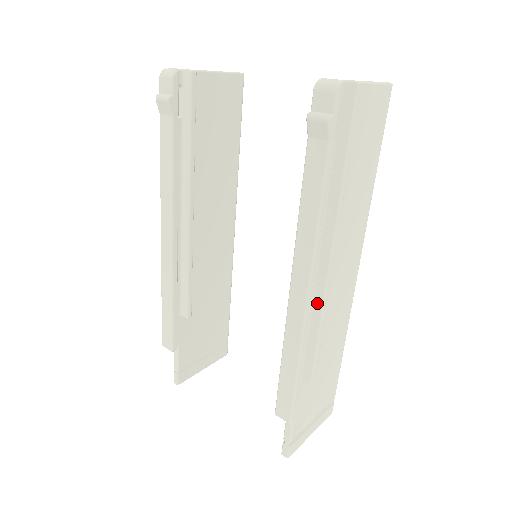
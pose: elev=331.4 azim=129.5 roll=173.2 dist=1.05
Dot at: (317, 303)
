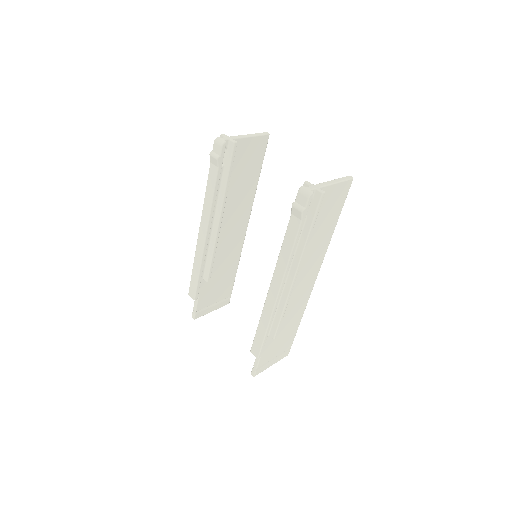
Dot at: (284, 297)
